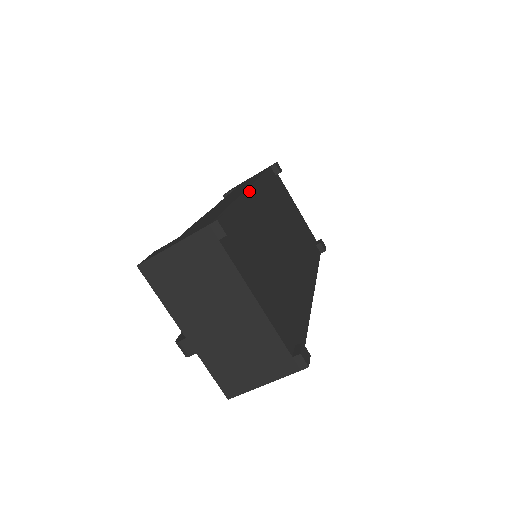
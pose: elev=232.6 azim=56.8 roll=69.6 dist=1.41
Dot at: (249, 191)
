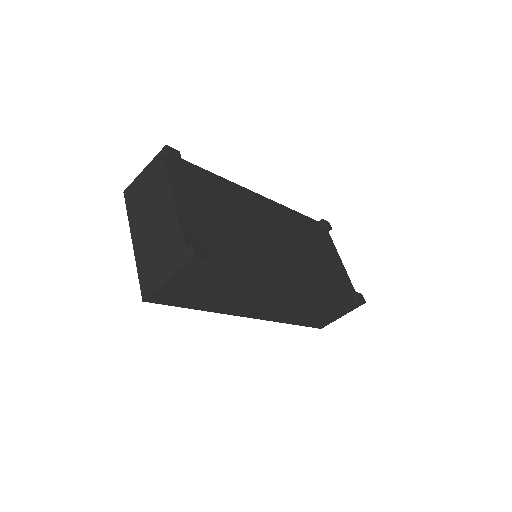
Dot at: (253, 193)
